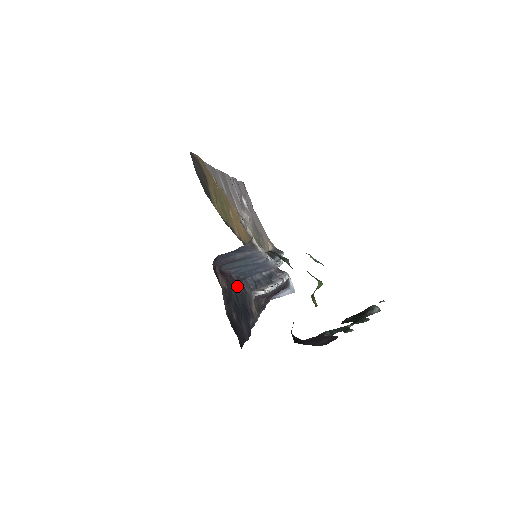
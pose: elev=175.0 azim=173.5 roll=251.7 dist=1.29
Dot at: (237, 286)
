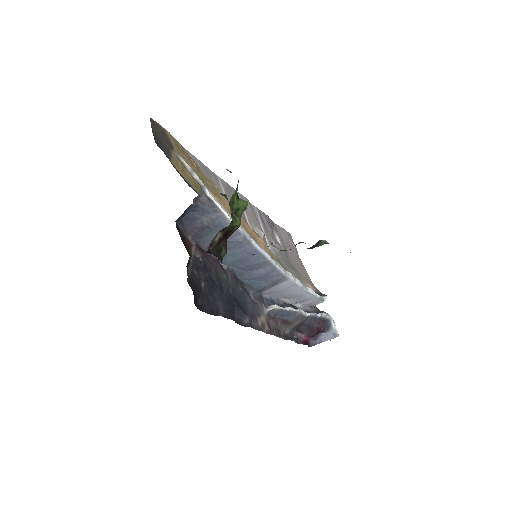
Dot at: (226, 275)
